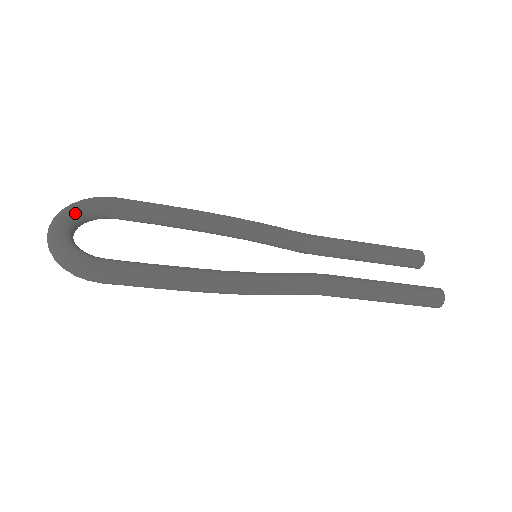
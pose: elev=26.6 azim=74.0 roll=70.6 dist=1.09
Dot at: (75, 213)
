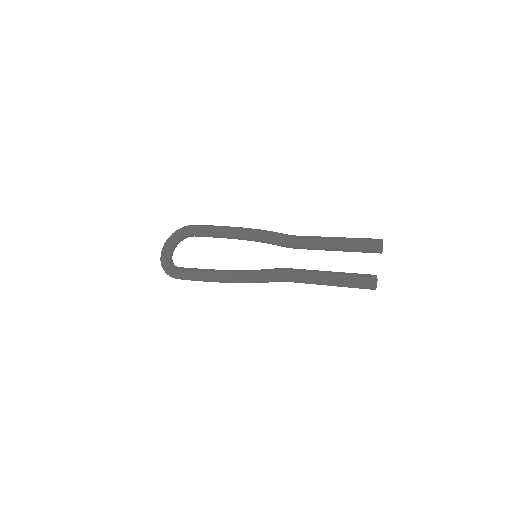
Dot at: (172, 240)
